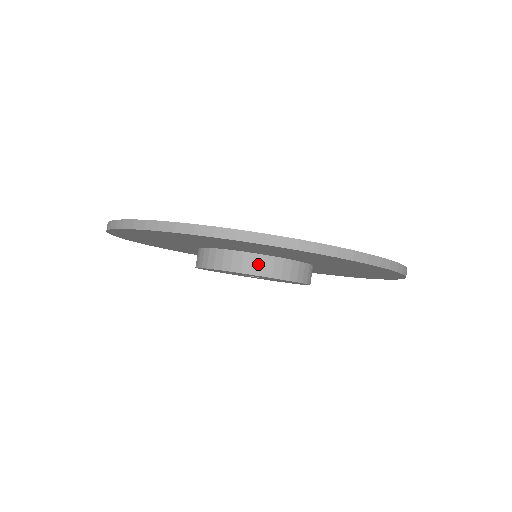
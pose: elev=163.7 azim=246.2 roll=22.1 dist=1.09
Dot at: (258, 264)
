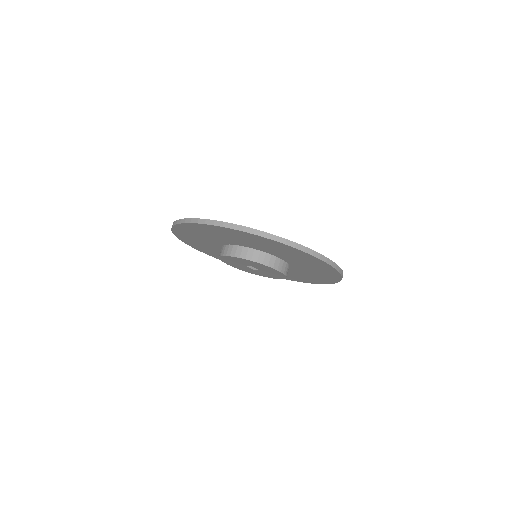
Dot at: (244, 252)
